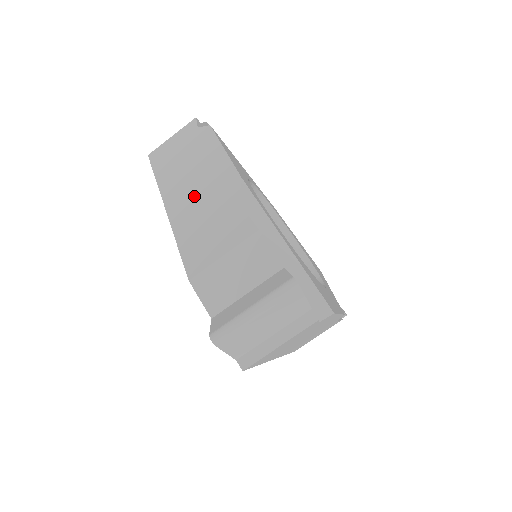
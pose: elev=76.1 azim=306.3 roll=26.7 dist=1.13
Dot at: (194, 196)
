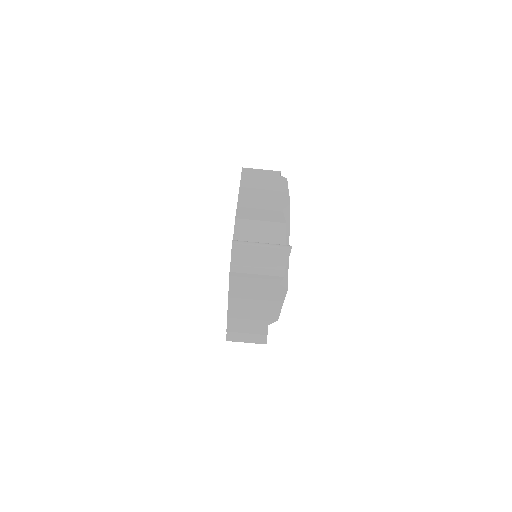
Dot at: (259, 195)
